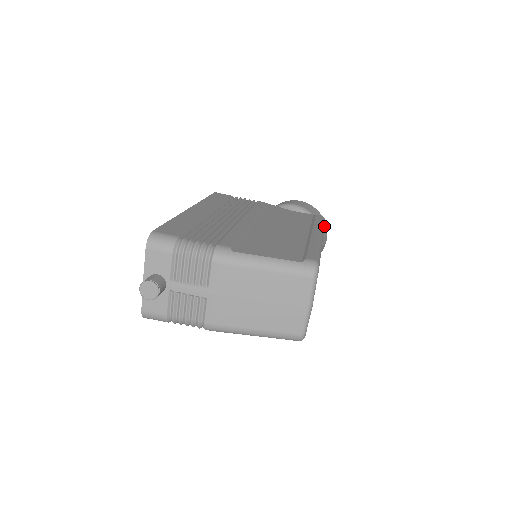
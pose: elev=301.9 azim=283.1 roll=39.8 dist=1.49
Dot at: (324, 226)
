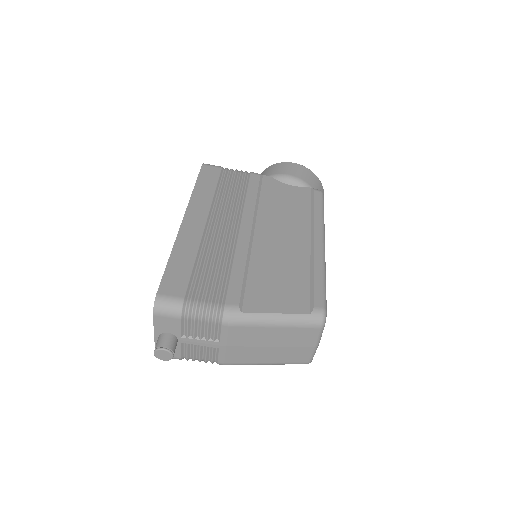
Dot at: occluded
